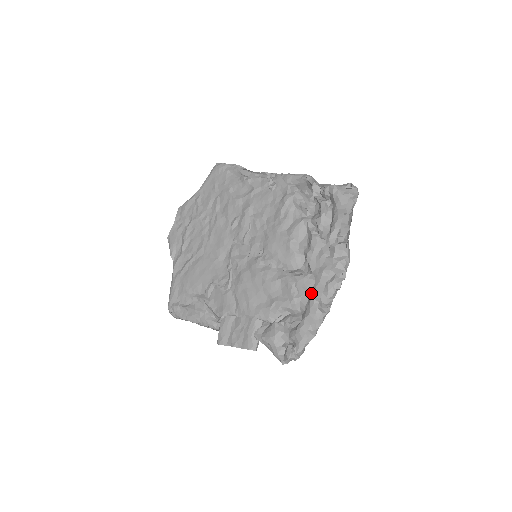
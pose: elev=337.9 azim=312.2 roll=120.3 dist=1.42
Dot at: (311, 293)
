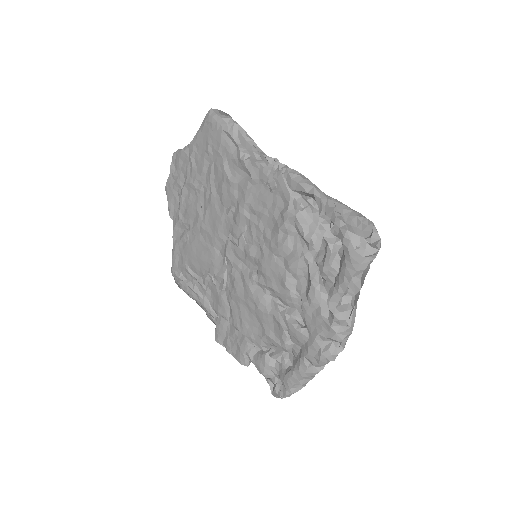
Dot at: (303, 348)
